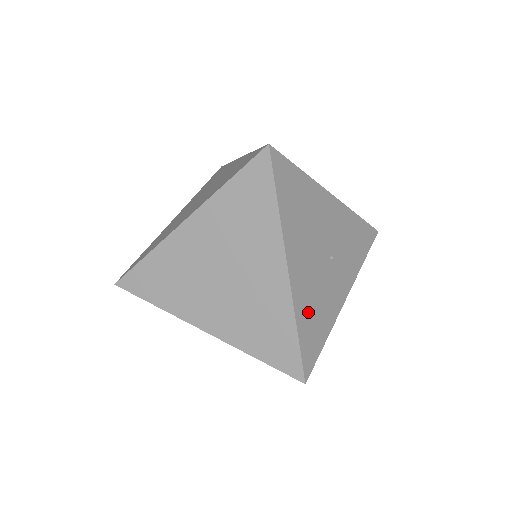
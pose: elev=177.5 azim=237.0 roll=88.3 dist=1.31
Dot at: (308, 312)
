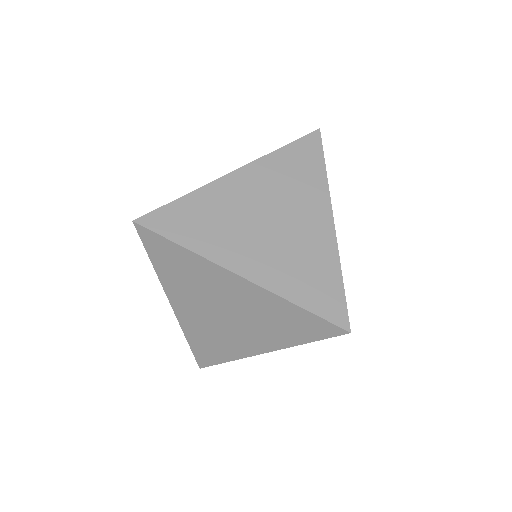
Dot at: occluded
